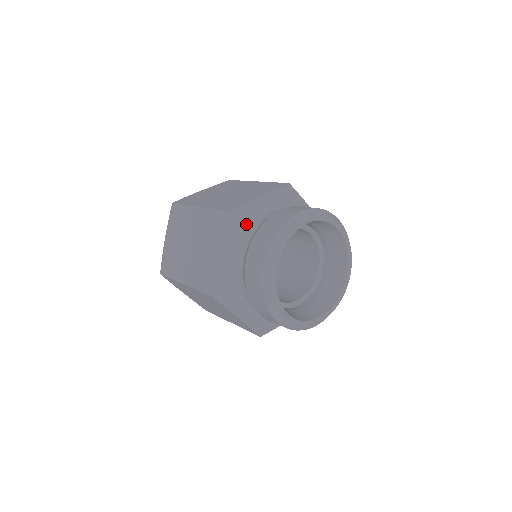
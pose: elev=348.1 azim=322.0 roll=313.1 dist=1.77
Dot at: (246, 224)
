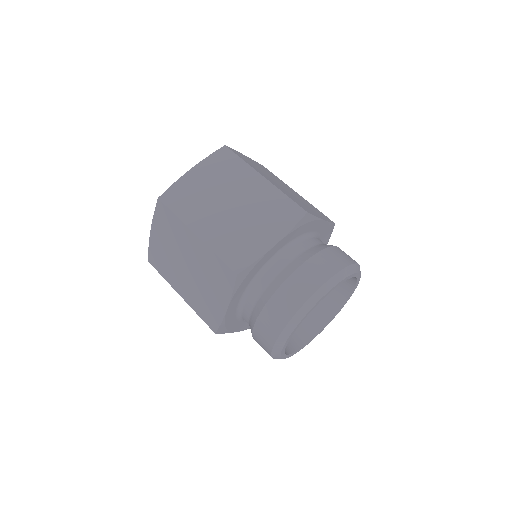
Dot at: (256, 274)
